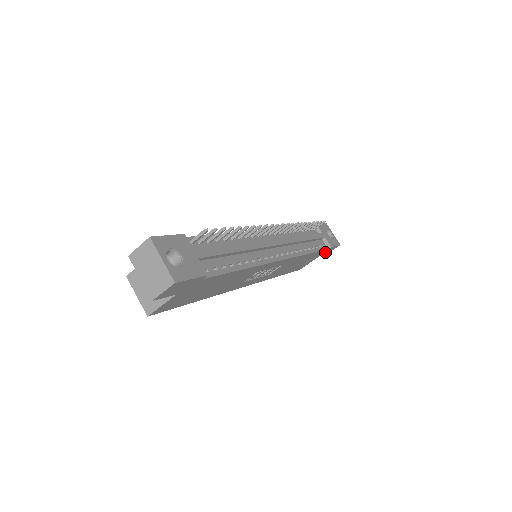
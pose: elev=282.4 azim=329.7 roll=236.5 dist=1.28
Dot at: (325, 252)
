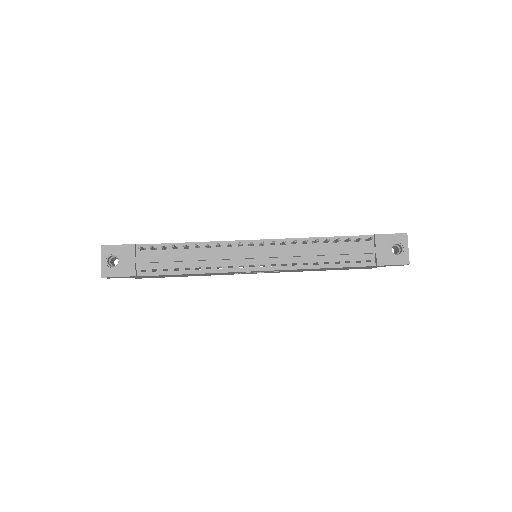
Dot at: occluded
